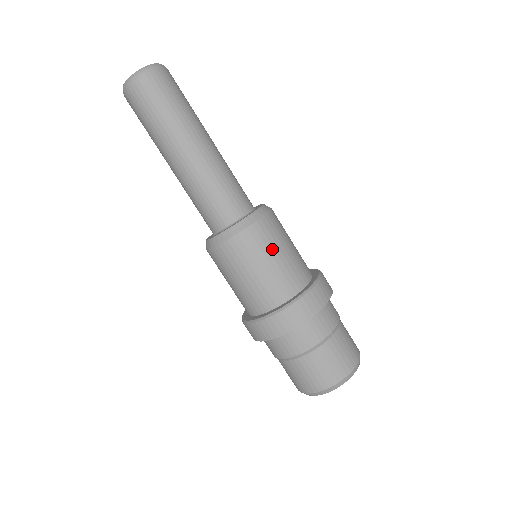
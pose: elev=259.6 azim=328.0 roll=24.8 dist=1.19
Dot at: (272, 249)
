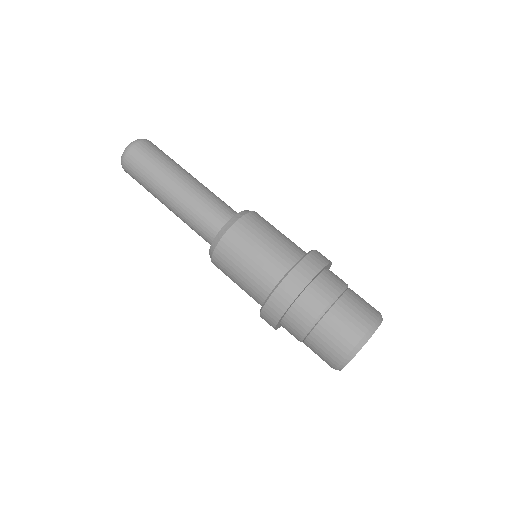
Dot at: (266, 231)
